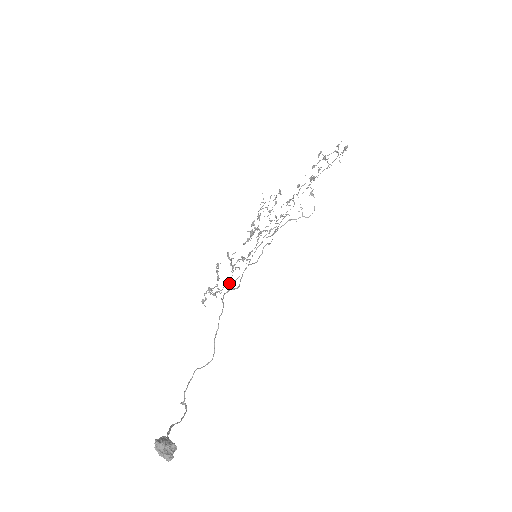
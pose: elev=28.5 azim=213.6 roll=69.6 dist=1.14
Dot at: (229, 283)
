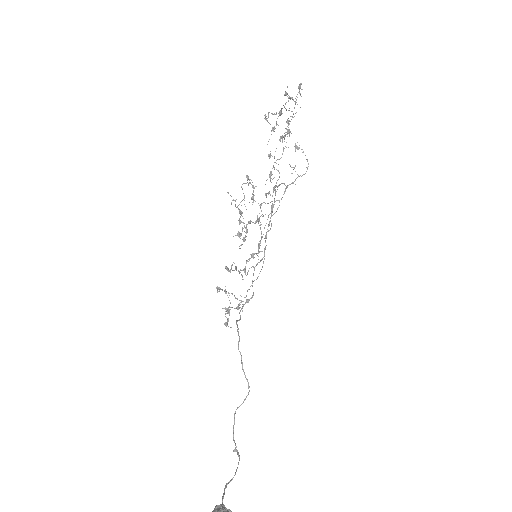
Dot at: (251, 285)
